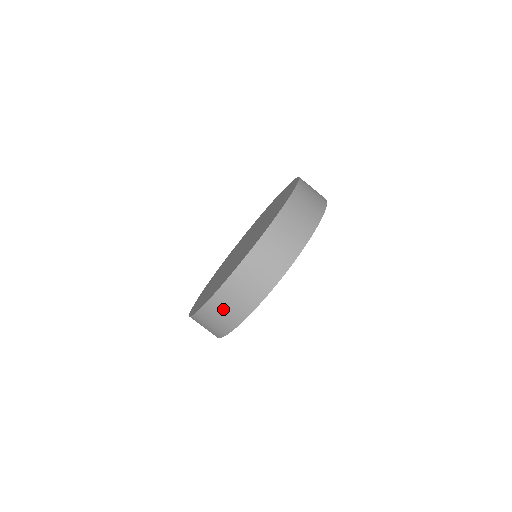
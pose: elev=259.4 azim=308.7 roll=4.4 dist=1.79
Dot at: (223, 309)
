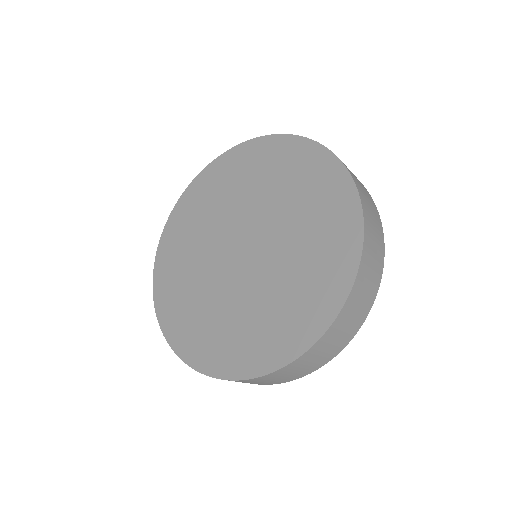
Dot at: (314, 358)
